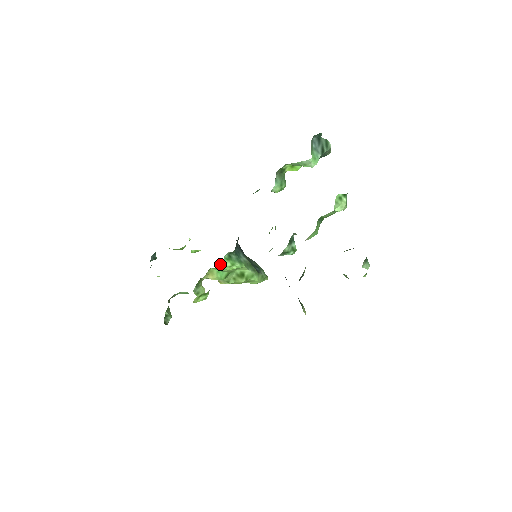
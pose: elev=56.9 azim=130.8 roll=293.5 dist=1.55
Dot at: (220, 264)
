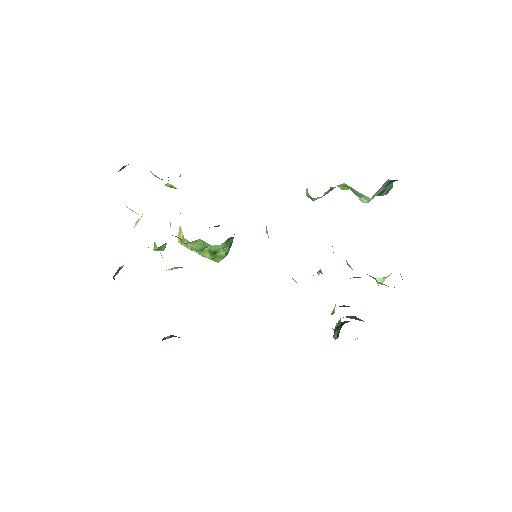
Dot at: (217, 245)
